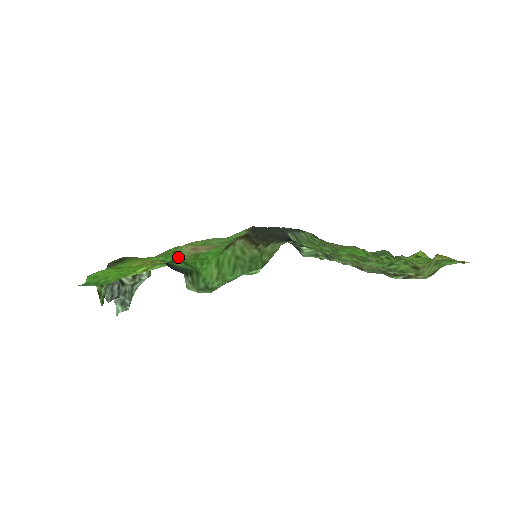
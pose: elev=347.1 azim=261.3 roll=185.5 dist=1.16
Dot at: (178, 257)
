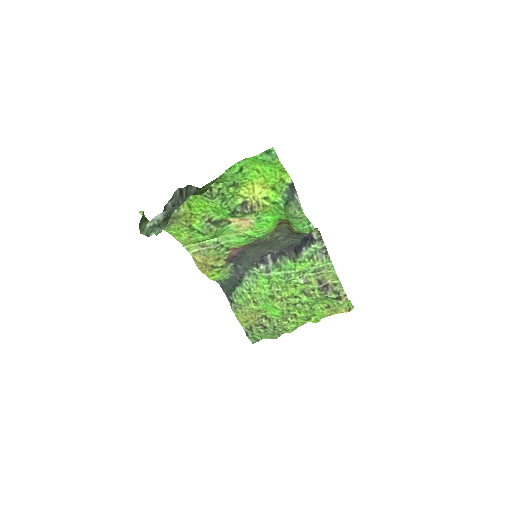
Dot at: (230, 217)
